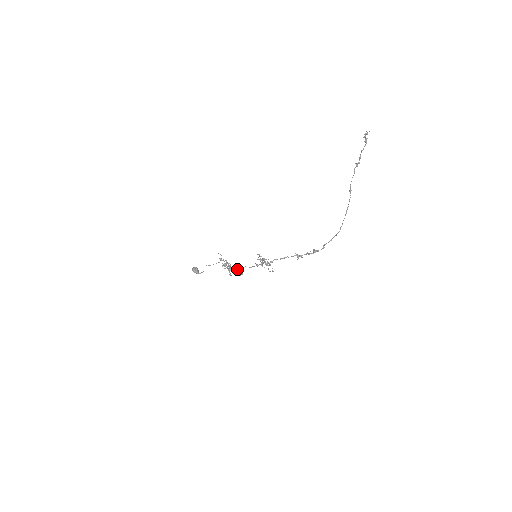
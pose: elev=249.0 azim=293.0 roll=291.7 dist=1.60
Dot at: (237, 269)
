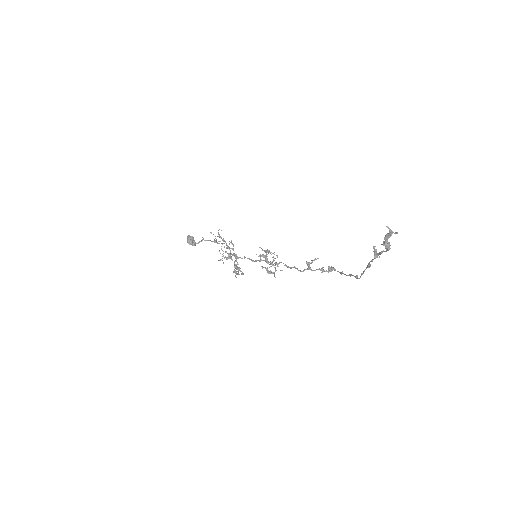
Dot at: (235, 273)
